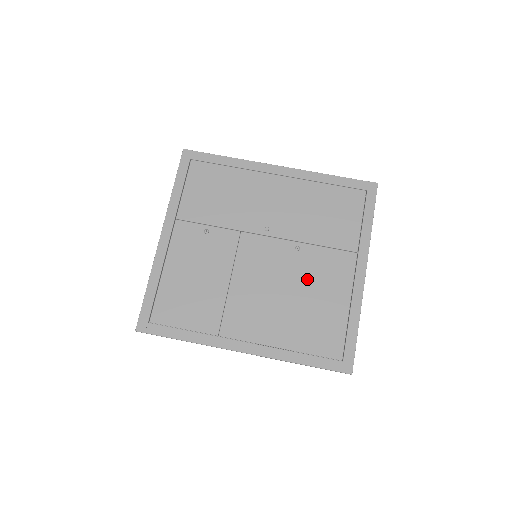
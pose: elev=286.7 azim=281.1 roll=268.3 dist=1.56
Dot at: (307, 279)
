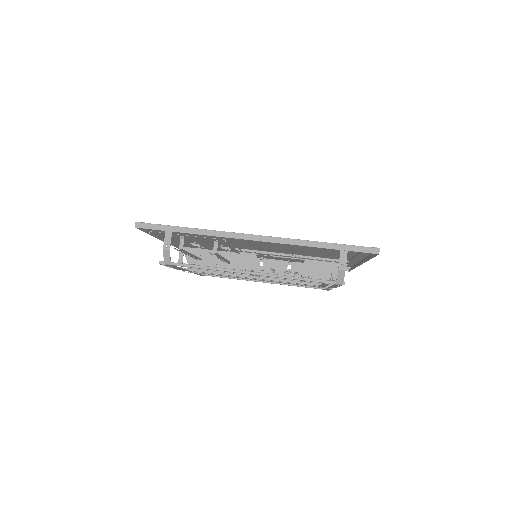
Dot at: (308, 252)
